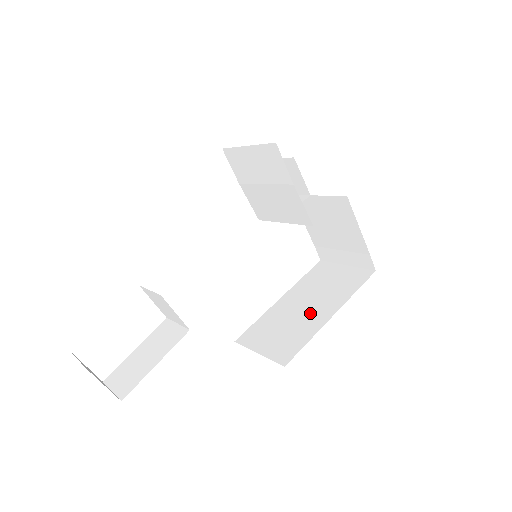
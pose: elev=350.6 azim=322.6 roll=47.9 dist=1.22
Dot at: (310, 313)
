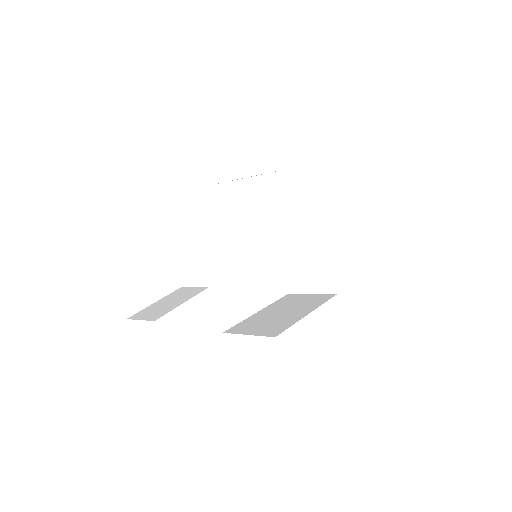
Dot at: (288, 314)
